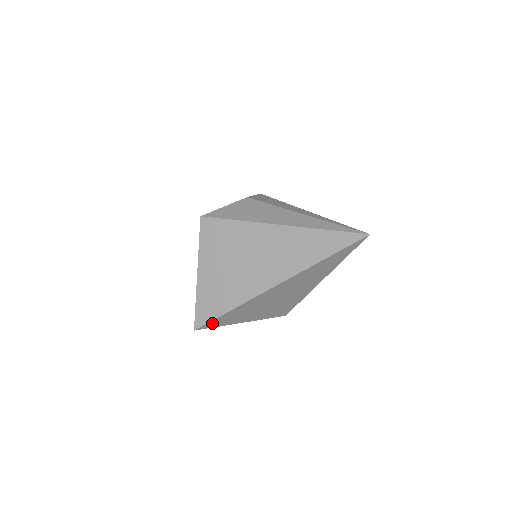
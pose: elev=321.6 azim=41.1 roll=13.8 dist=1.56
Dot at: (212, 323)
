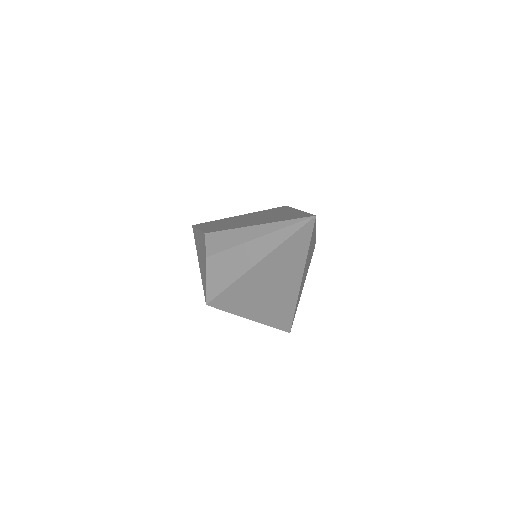
Dot at: occluded
